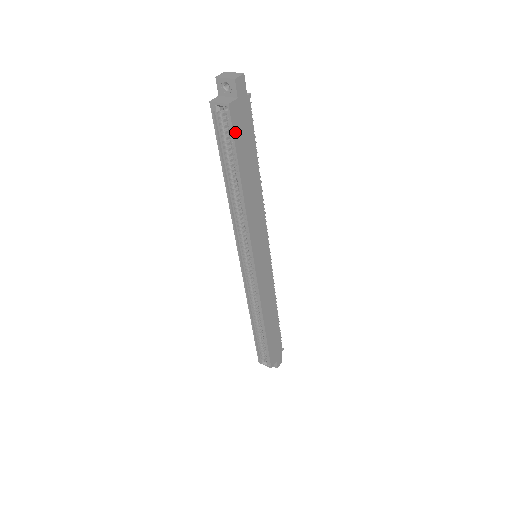
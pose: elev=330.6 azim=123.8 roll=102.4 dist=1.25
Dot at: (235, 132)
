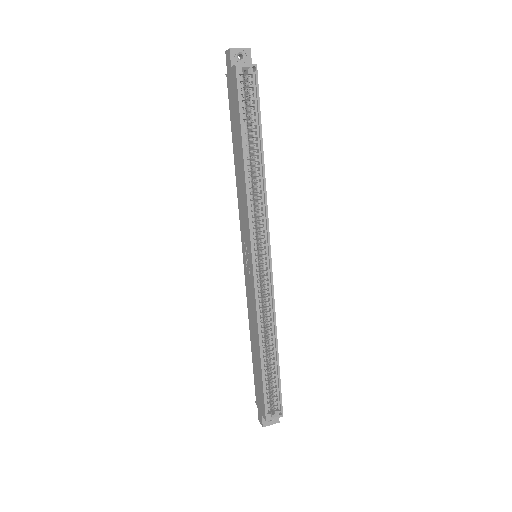
Dot at: (258, 95)
